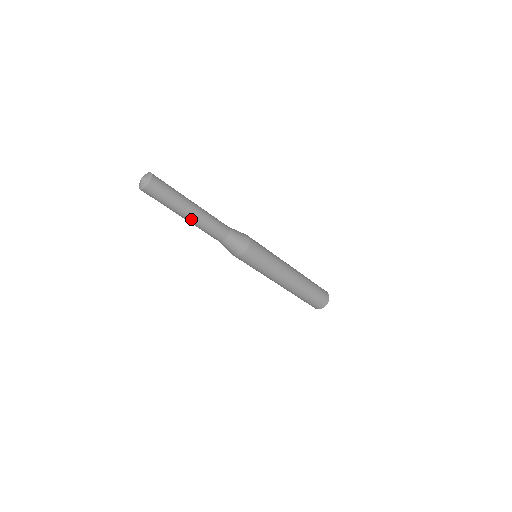
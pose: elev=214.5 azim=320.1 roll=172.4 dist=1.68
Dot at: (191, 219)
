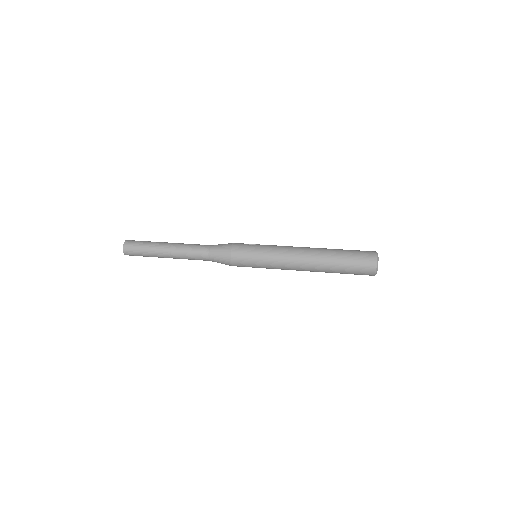
Dot at: (173, 258)
